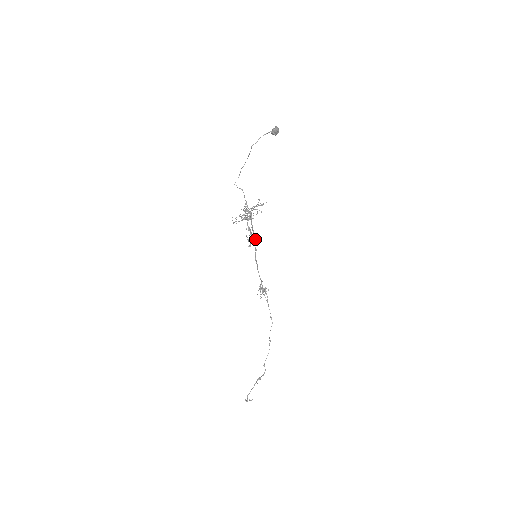
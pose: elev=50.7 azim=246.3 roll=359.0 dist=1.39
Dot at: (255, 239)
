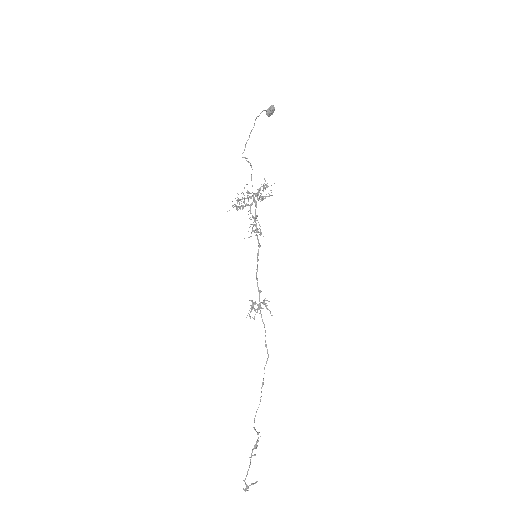
Dot at: (257, 232)
